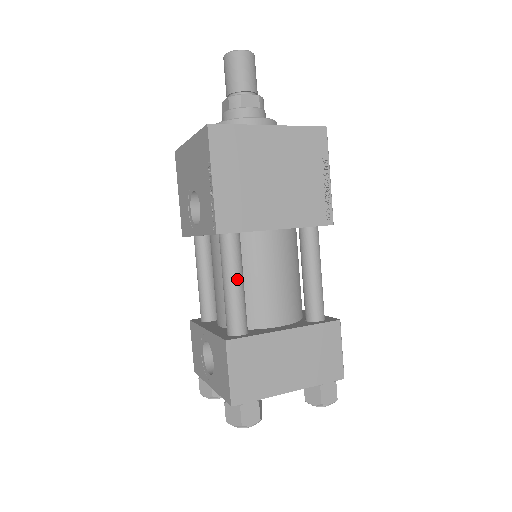
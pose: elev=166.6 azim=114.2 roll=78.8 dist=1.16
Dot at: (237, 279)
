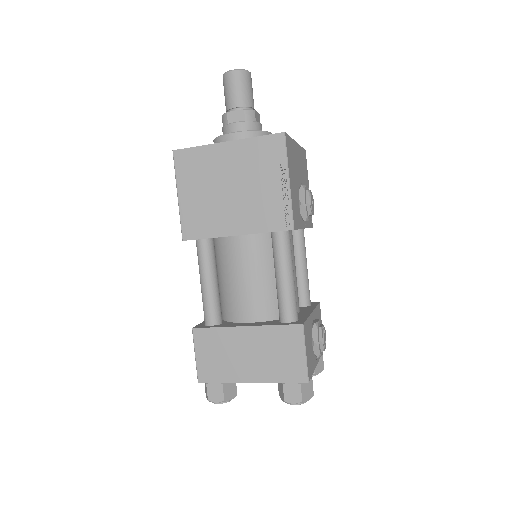
Dot at: (206, 278)
